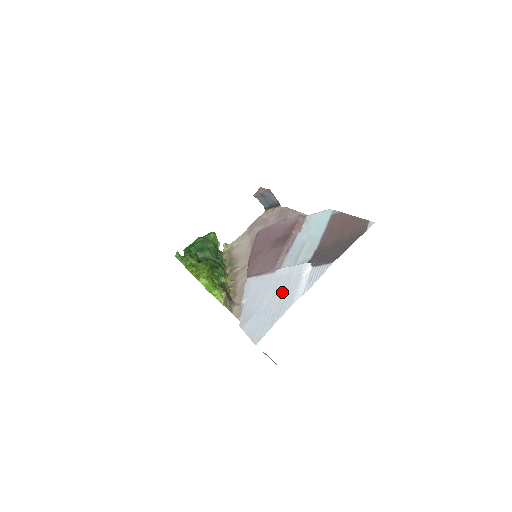
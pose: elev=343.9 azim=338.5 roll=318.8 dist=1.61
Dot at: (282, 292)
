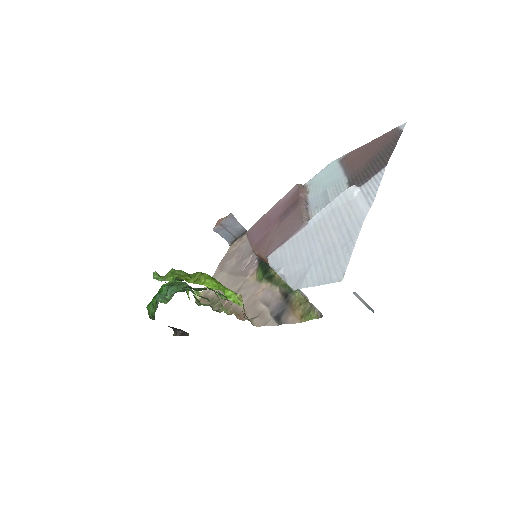
Dot at: (336, 225)
